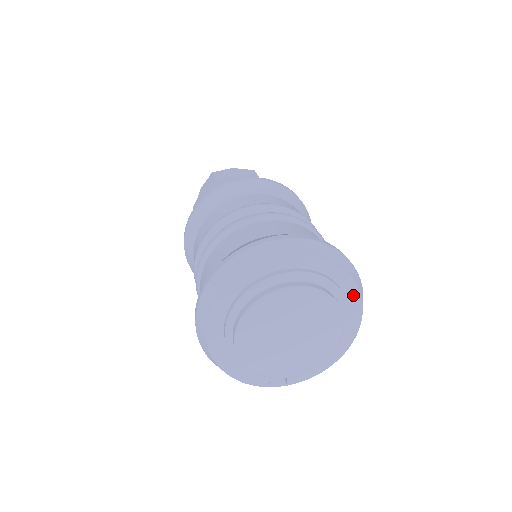
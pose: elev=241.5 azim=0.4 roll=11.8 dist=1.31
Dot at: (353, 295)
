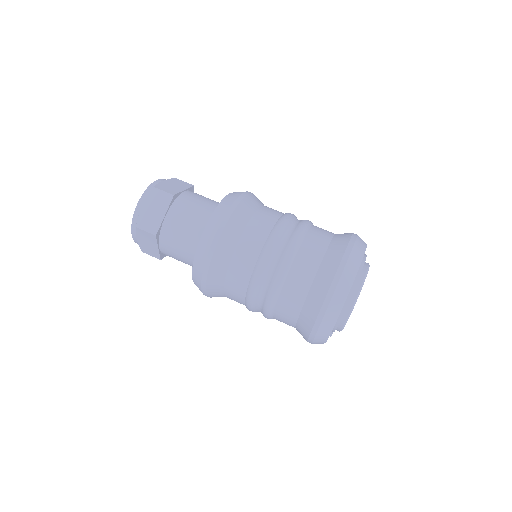
Dot at: occluded
